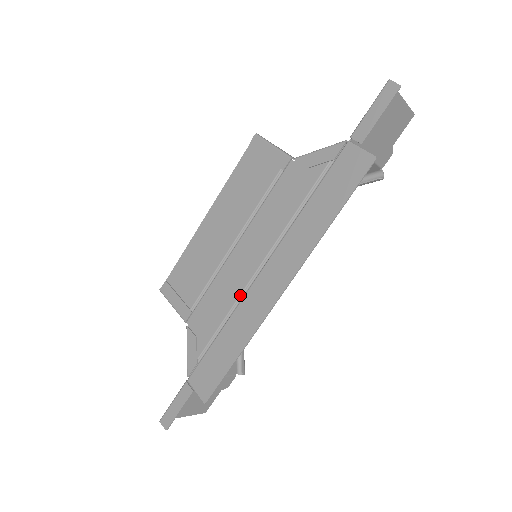
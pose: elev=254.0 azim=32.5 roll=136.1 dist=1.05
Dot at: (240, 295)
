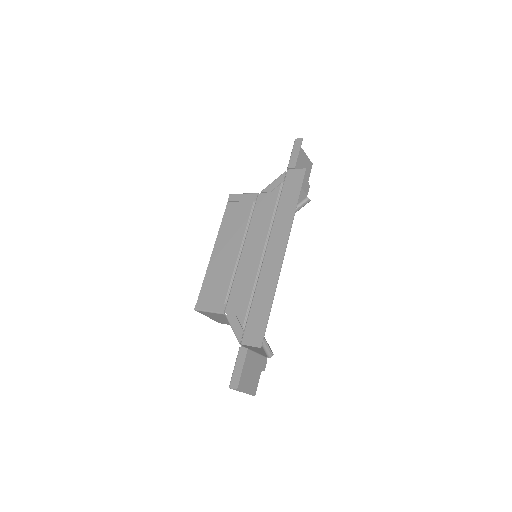
Dot at: (257, 273)
